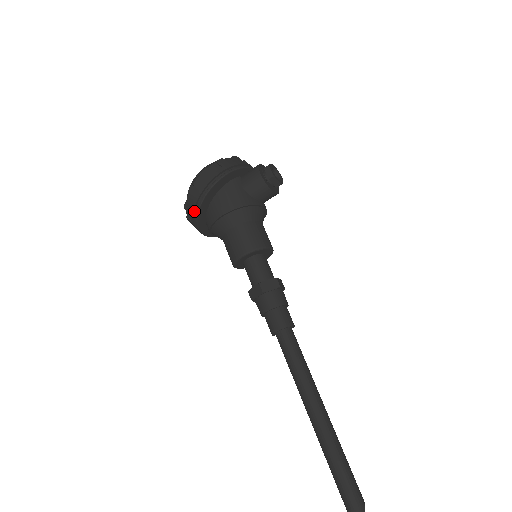
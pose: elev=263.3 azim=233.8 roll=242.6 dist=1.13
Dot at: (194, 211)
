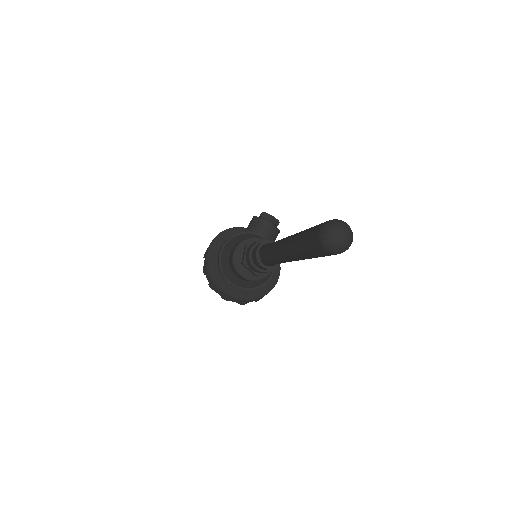
Dot at: (207, 263)
